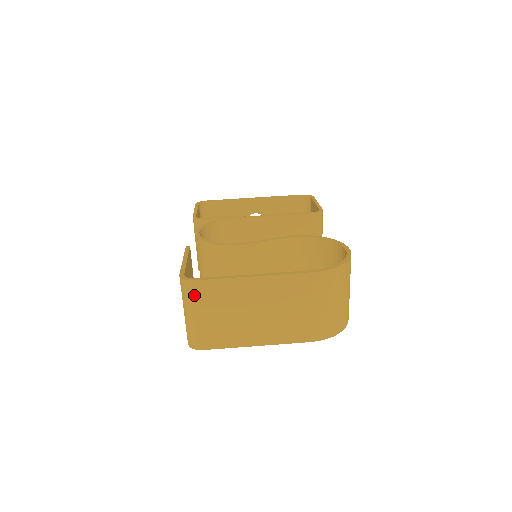
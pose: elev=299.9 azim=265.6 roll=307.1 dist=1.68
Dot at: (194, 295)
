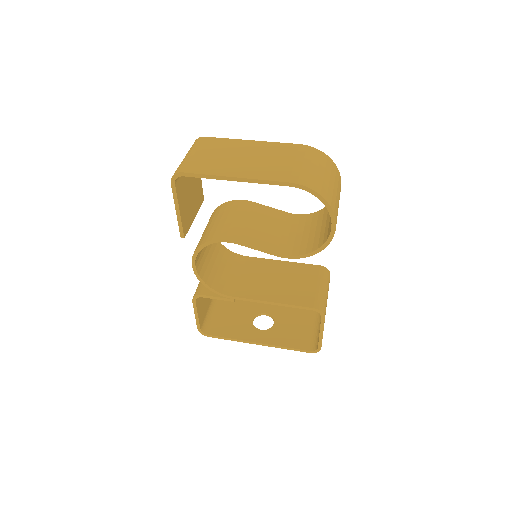
Dot at: (199, 143)
